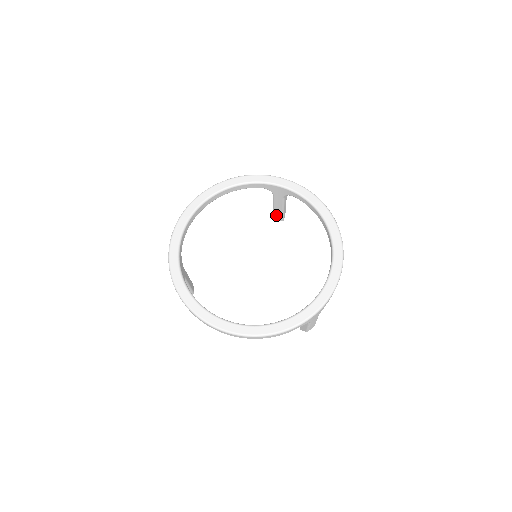
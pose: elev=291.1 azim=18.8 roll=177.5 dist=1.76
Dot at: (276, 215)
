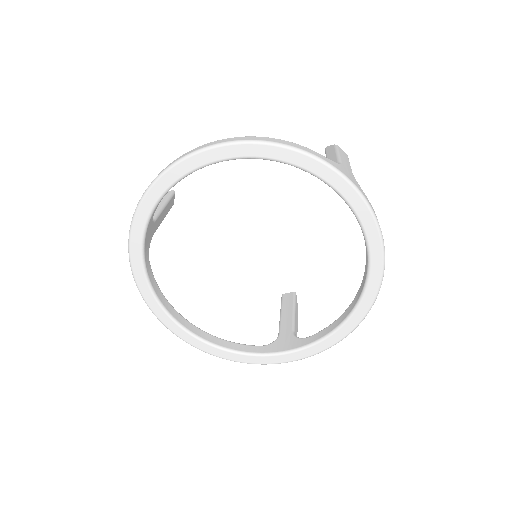
Dot at: occluded
